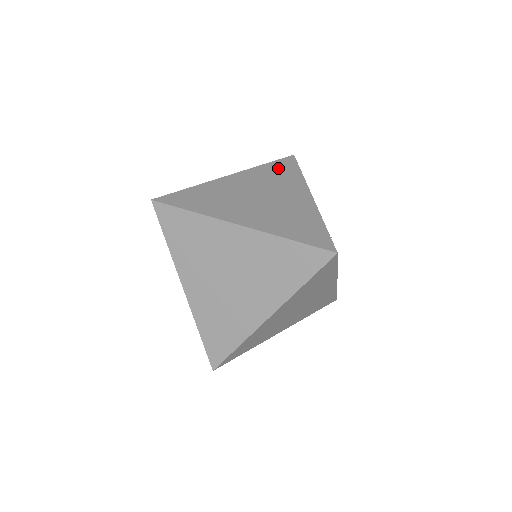
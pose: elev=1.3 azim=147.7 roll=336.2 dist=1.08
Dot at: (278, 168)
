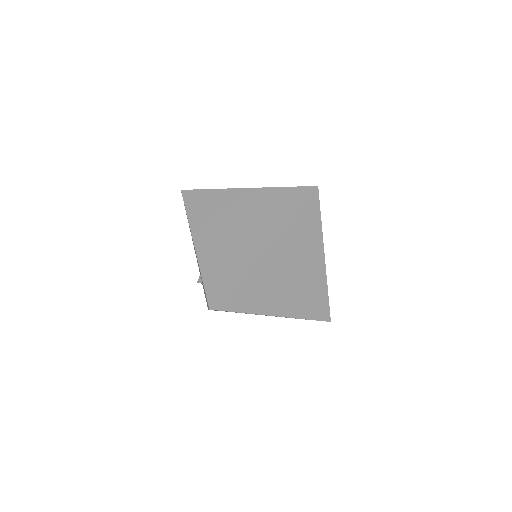
Dot at: occluded
